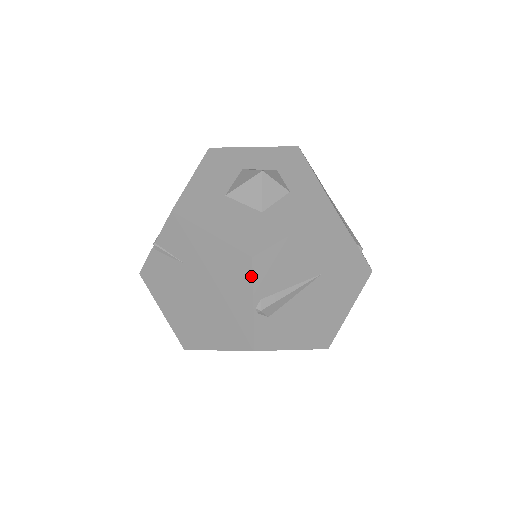
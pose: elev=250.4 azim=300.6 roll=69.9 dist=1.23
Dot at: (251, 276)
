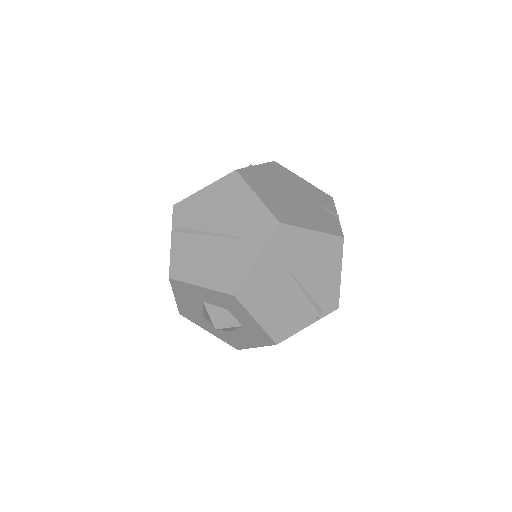
Dot at: occluded
